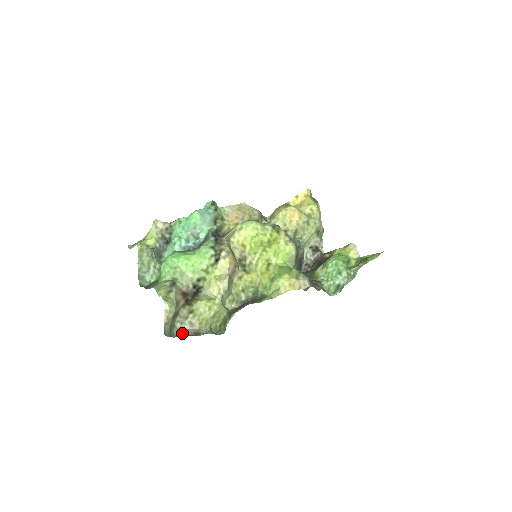
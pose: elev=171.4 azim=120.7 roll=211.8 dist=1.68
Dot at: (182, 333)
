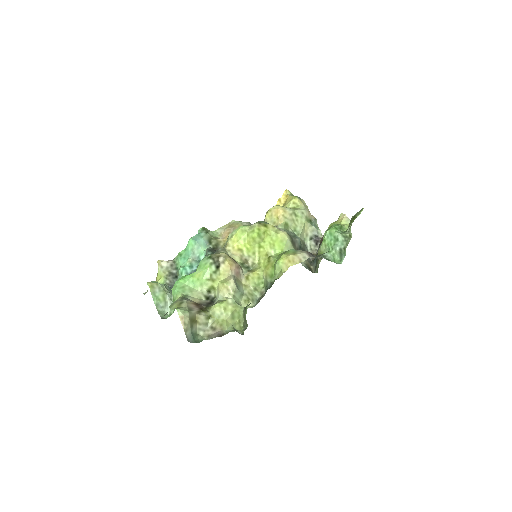
Dot at: (207, 339)
